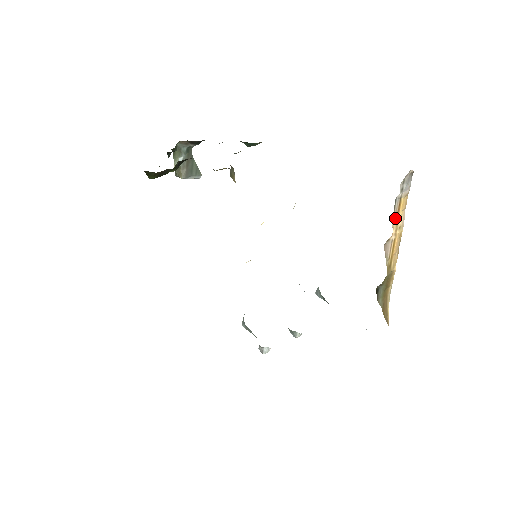
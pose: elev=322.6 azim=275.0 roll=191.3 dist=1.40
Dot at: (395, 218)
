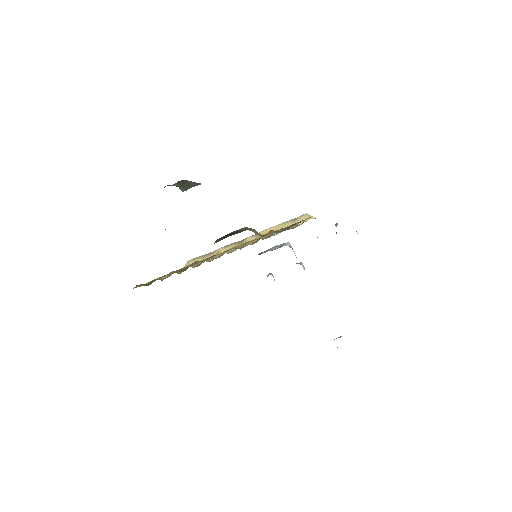
Dot at: occluded
